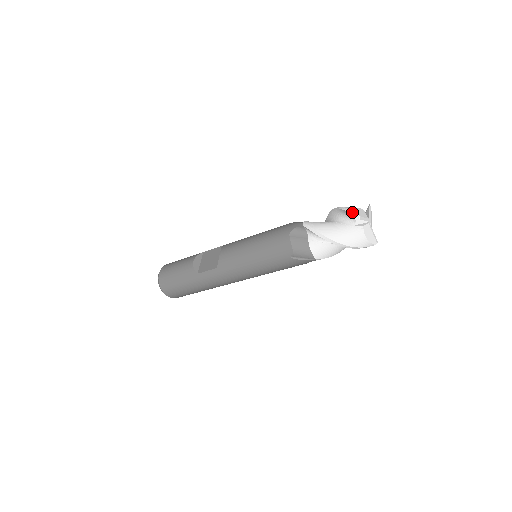
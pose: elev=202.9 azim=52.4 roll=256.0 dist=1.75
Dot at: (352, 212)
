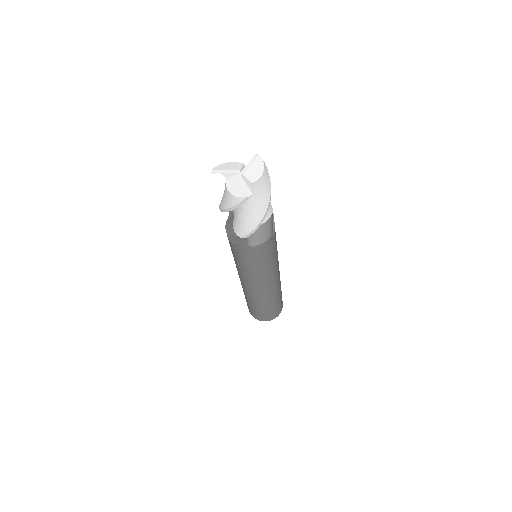
Dot at: occluded
